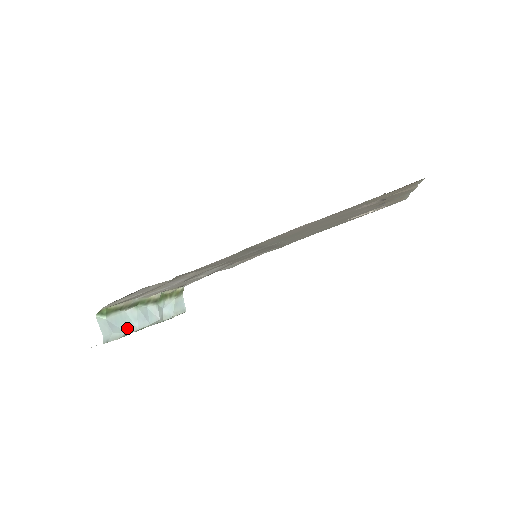
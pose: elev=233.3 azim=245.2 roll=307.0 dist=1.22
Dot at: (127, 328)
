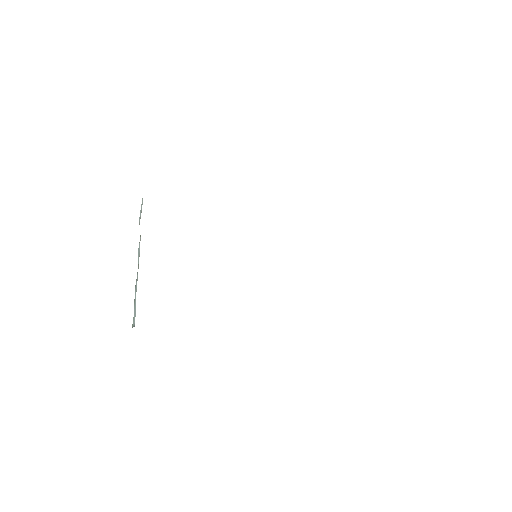
Dot at: (136, 291)
